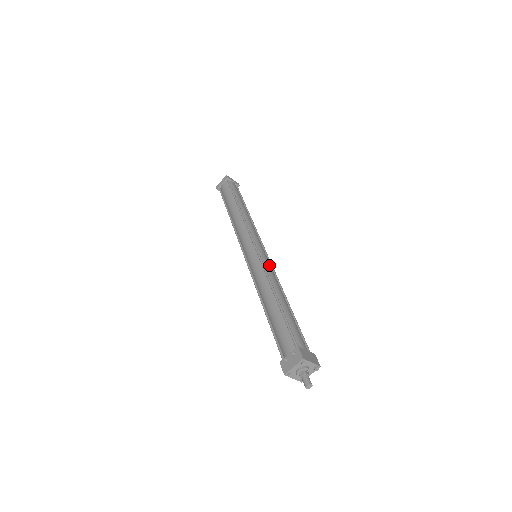
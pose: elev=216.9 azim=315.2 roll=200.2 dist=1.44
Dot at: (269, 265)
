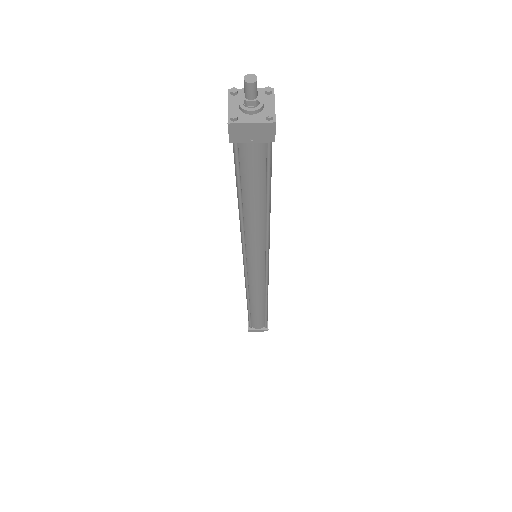
Dot at: occluded
